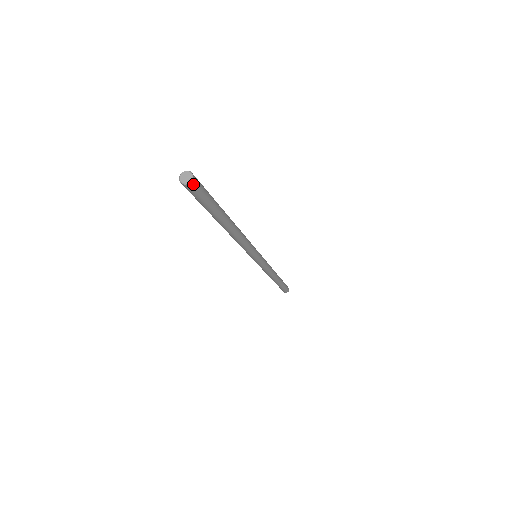
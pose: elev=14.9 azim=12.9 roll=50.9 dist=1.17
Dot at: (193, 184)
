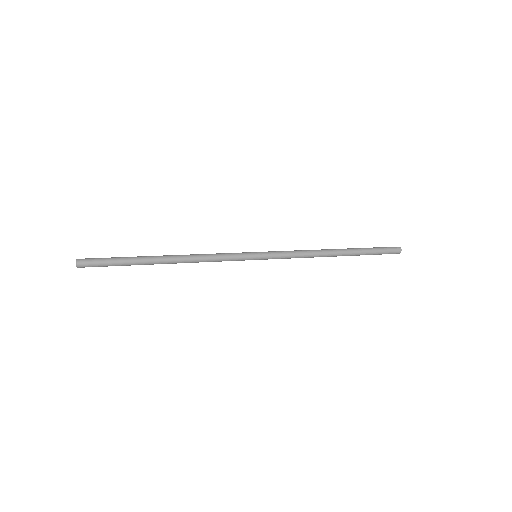
Dot at: (81, 267)
